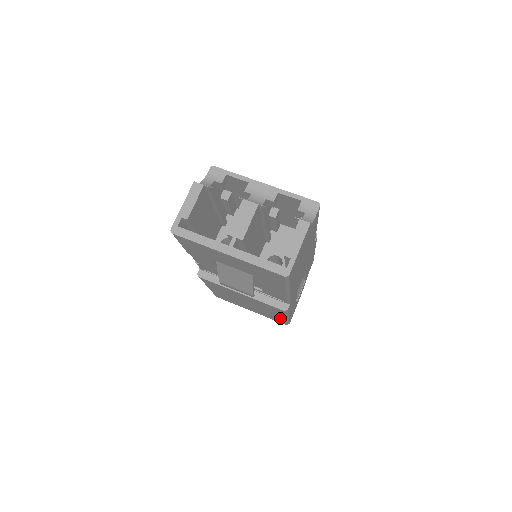
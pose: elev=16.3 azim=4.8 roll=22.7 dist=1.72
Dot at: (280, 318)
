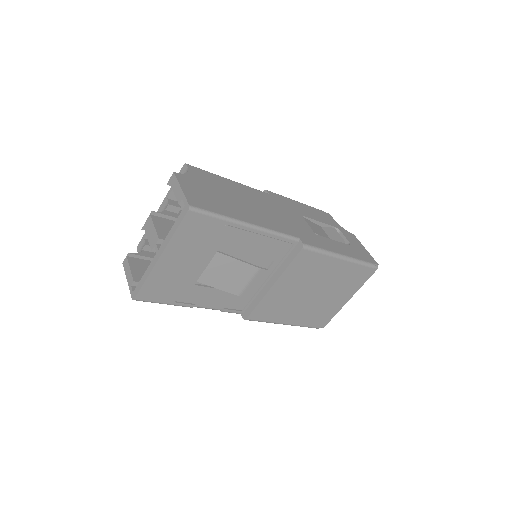
Dot at: (346, 266)
